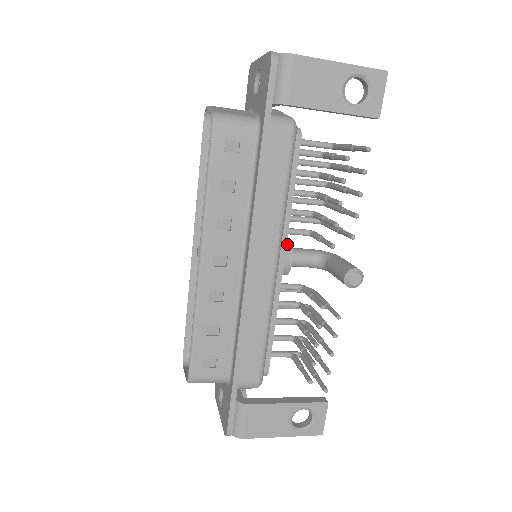
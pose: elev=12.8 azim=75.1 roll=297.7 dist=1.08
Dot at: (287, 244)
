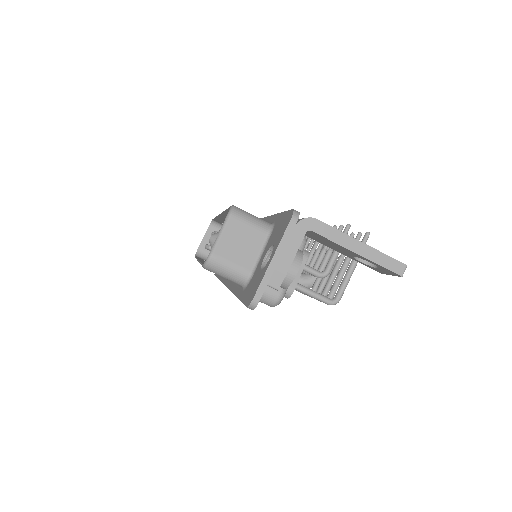
Dot at: occluded
